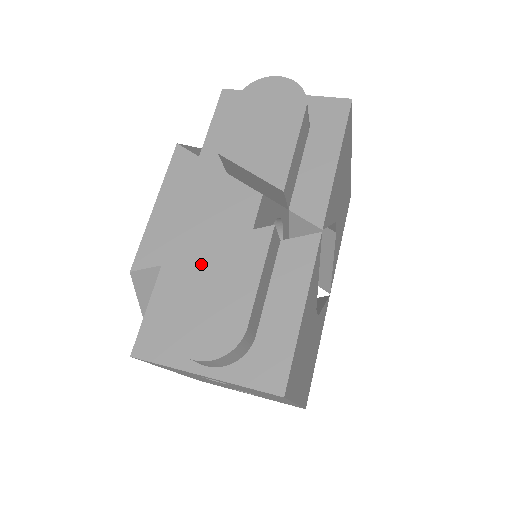
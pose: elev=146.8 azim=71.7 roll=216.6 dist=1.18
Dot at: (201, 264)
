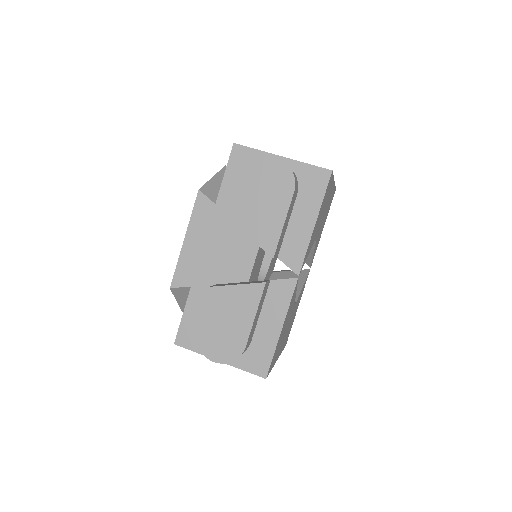
Dot at: (218, 303)
